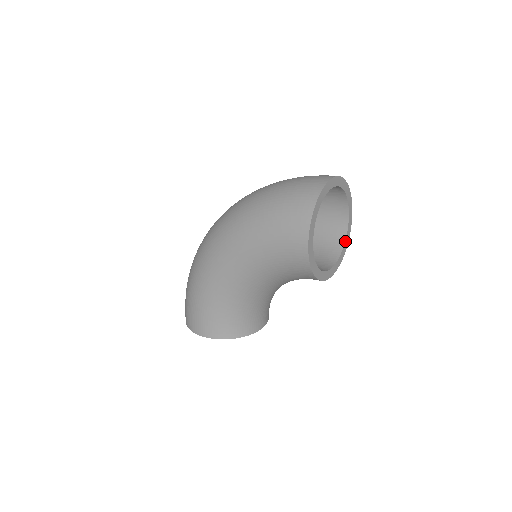
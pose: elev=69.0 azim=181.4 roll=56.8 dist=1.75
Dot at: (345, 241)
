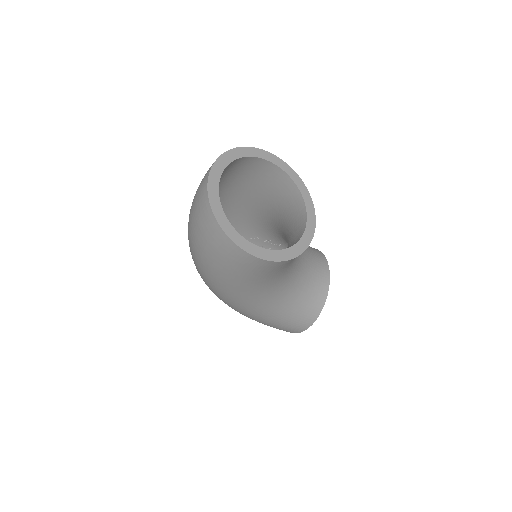
Dot at: (289, 176)
